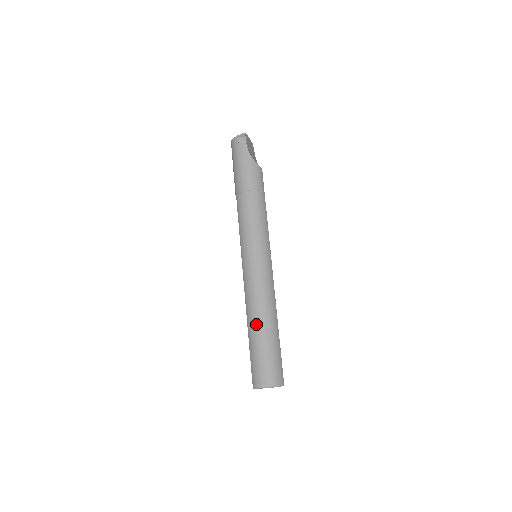
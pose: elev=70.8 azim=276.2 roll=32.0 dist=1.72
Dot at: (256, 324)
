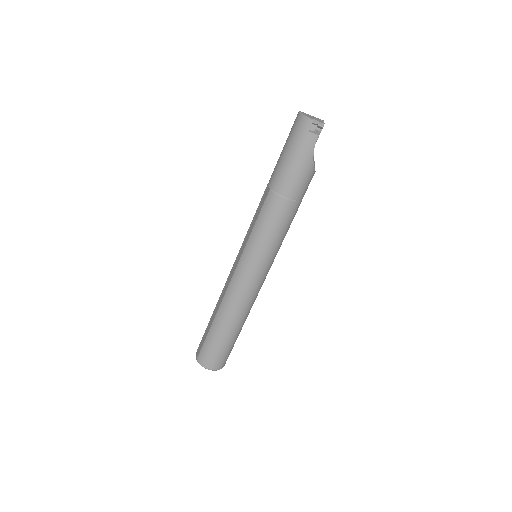
Dot at: (225, 324)
